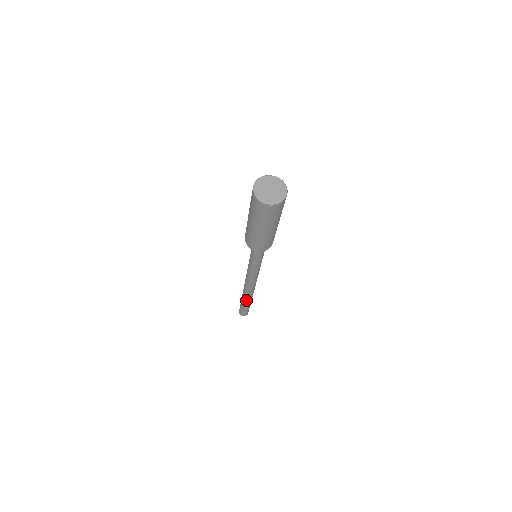
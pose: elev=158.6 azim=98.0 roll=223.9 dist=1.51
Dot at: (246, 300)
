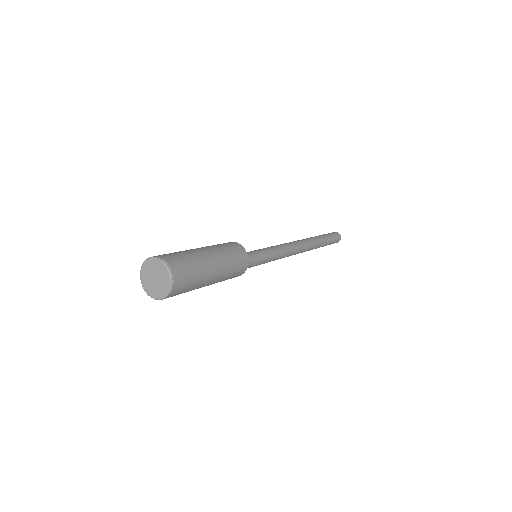
Dot at: occluded
